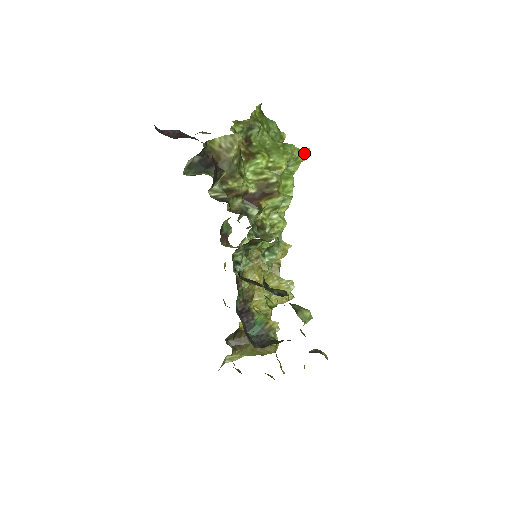
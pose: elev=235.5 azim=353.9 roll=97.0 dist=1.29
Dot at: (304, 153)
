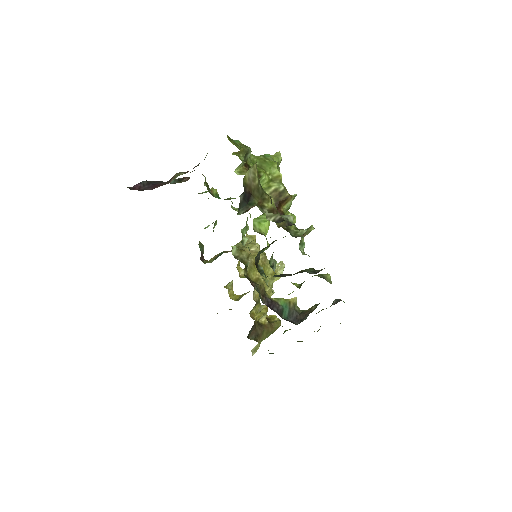
Dot at: (280, 157)
